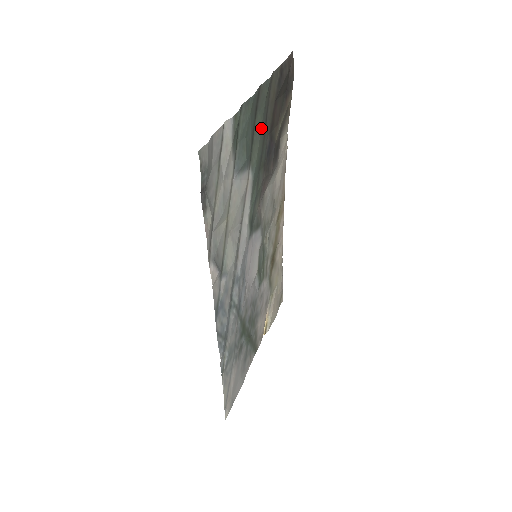
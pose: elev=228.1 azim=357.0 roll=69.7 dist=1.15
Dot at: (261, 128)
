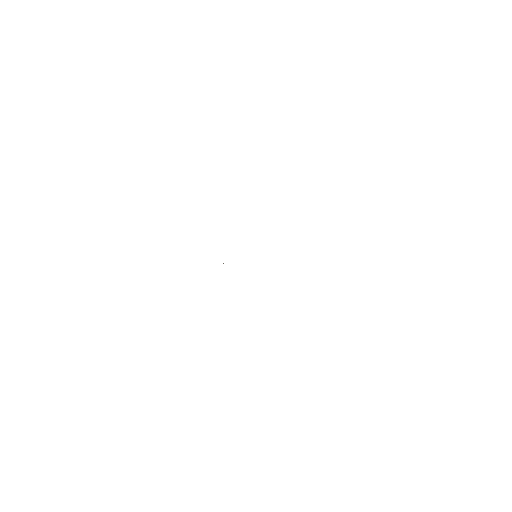
Dot at: occluded
